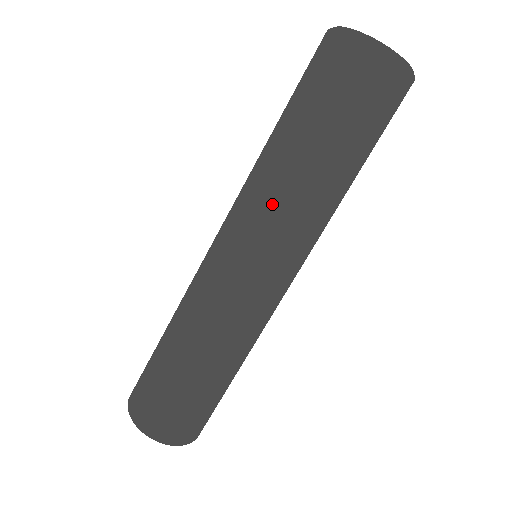
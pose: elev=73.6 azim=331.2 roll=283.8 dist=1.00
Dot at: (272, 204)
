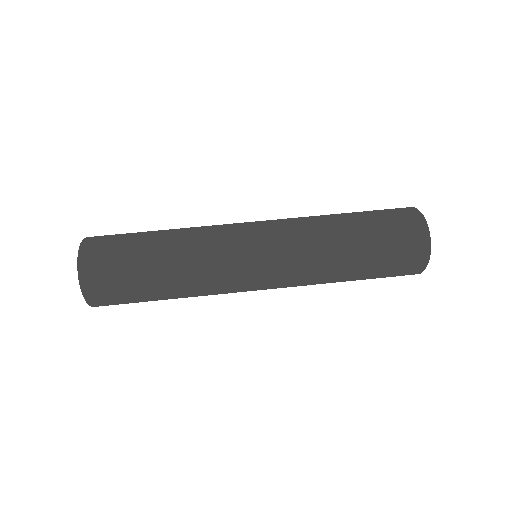
Dot at: (299, 218)
